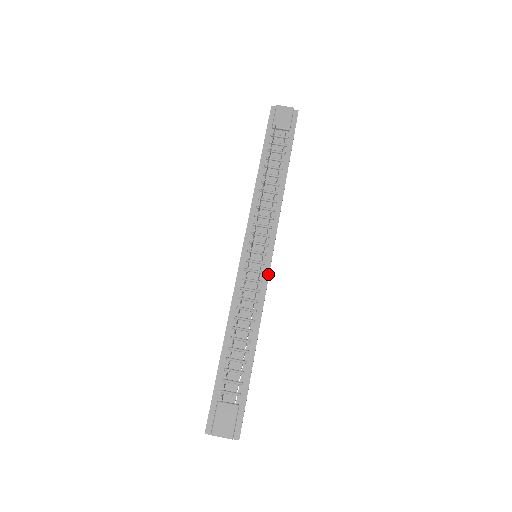
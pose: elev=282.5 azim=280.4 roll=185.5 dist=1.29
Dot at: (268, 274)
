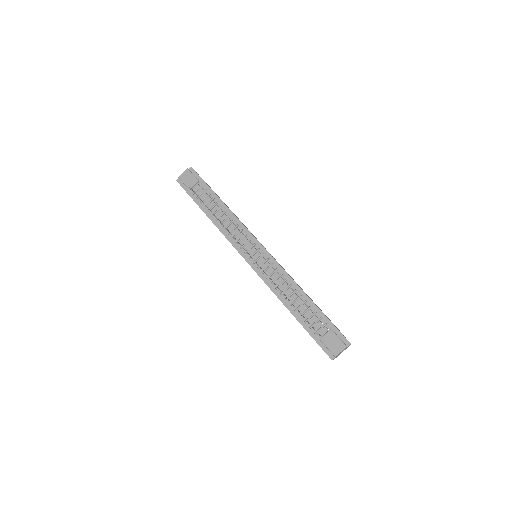
Dot at: (271, 257)
